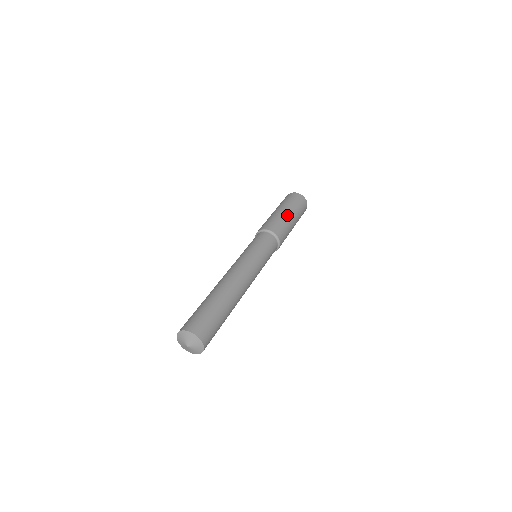
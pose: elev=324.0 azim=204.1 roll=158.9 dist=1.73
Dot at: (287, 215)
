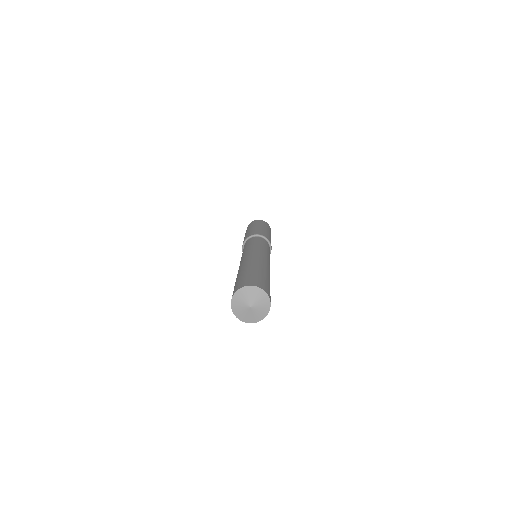
Dot at: (270, 235)
